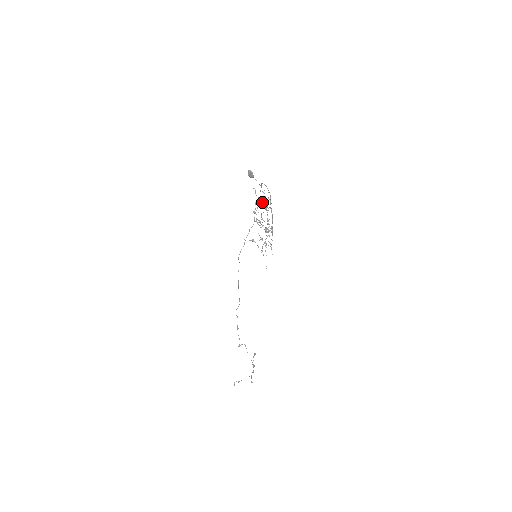
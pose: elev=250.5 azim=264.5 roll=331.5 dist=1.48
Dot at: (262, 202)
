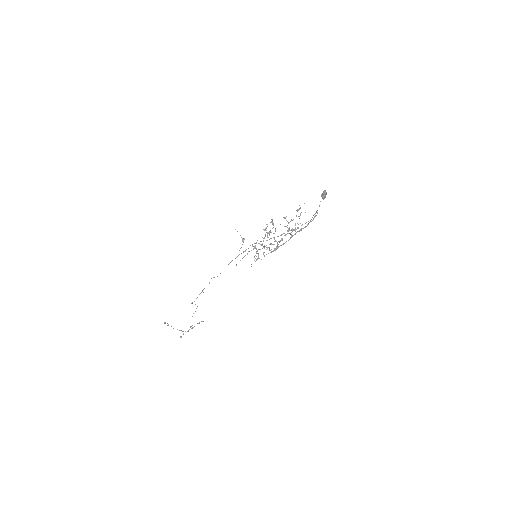
Dot at: occluded
